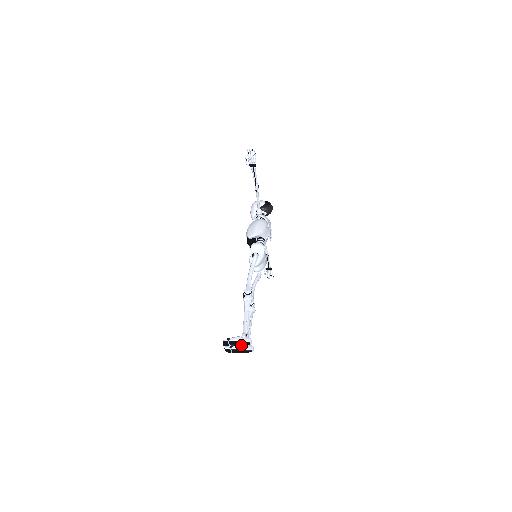
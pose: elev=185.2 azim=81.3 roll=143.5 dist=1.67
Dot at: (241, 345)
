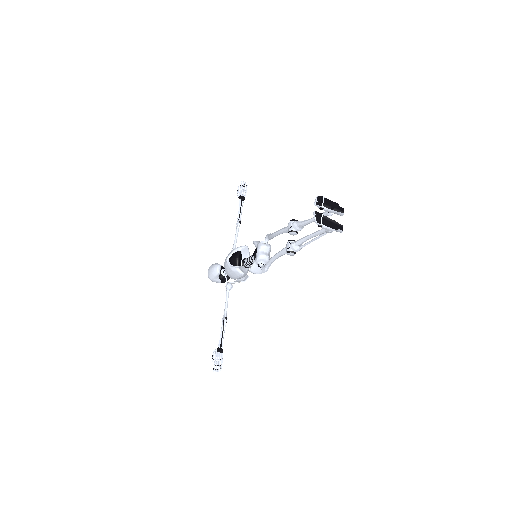
Dot at: occluded
